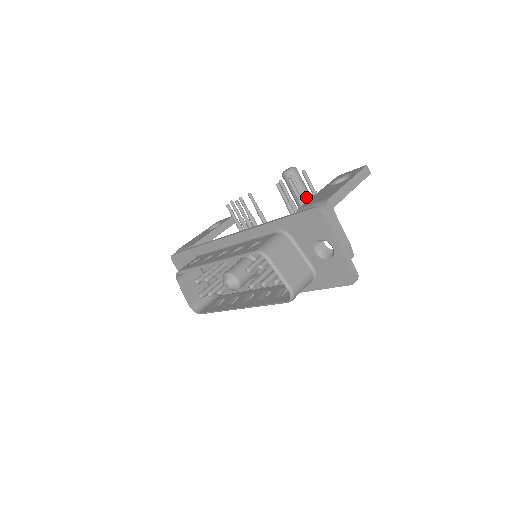
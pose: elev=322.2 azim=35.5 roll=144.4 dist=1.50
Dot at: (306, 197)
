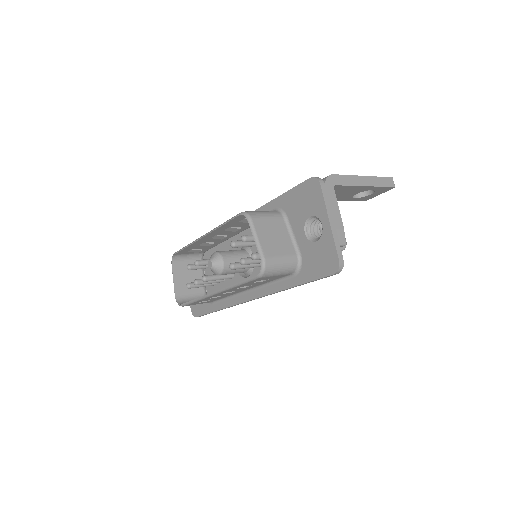
Dot at: occluded
